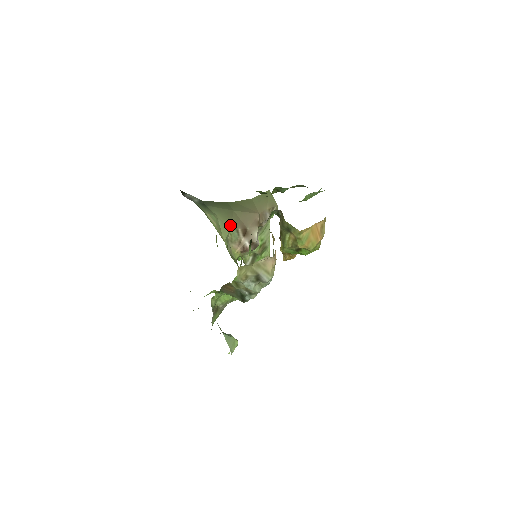
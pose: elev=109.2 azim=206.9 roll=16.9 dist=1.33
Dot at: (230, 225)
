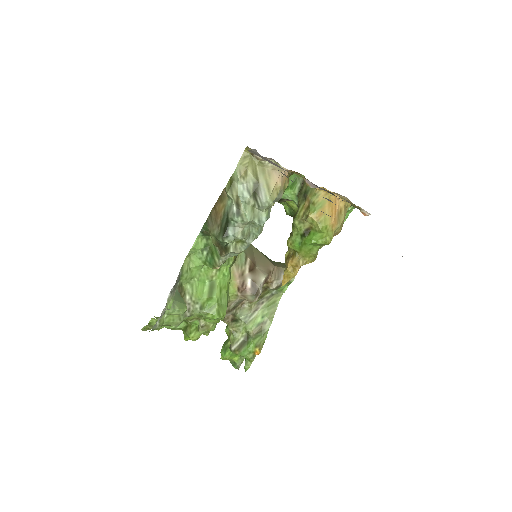
Dot at: occluded
